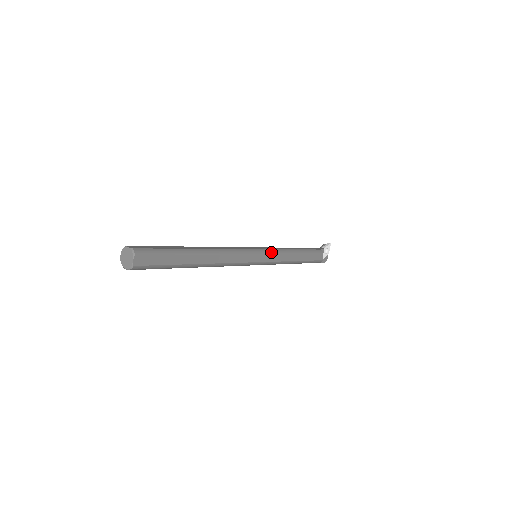
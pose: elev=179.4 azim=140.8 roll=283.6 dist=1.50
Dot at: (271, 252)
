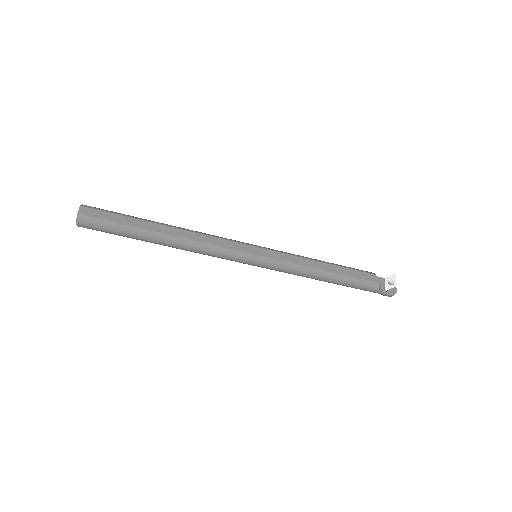
Dot at: (274, 250)
